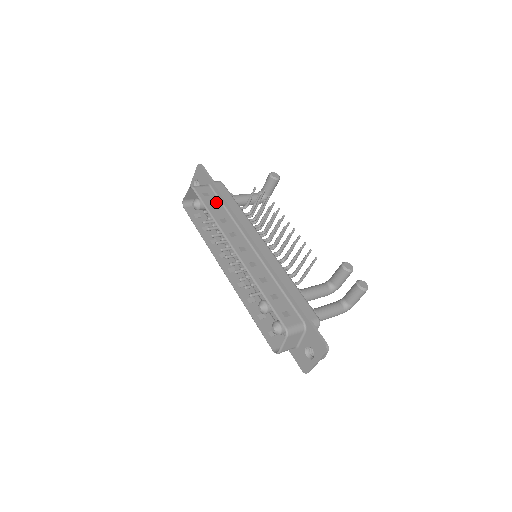
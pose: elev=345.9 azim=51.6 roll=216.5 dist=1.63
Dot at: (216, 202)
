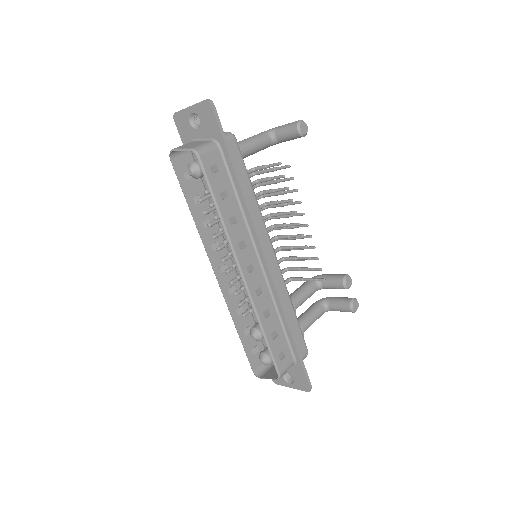
Dot at: (226, 183)
